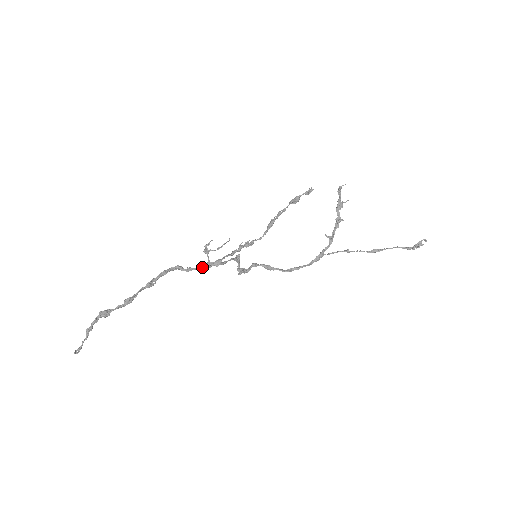
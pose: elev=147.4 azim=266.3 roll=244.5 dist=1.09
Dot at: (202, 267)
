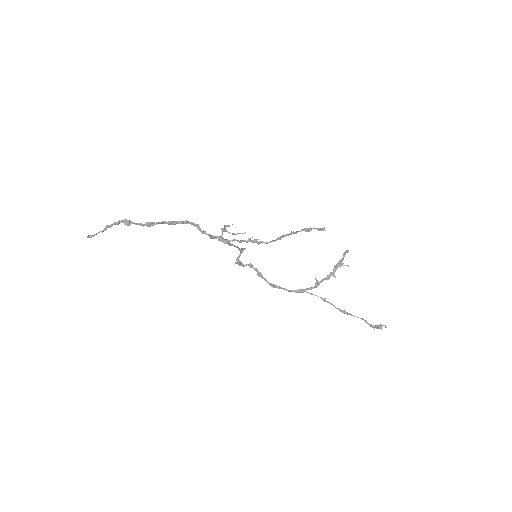
Dot at: (214, 237)
